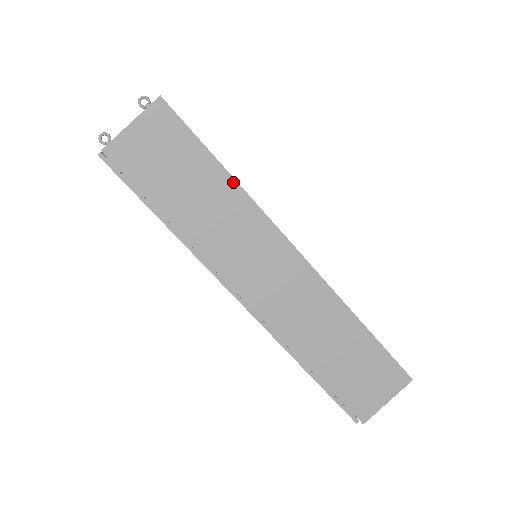
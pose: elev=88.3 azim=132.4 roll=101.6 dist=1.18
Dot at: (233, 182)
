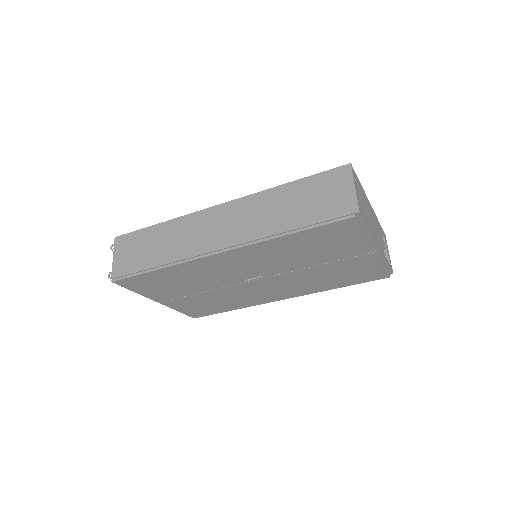
Dot at: (166, 223)
